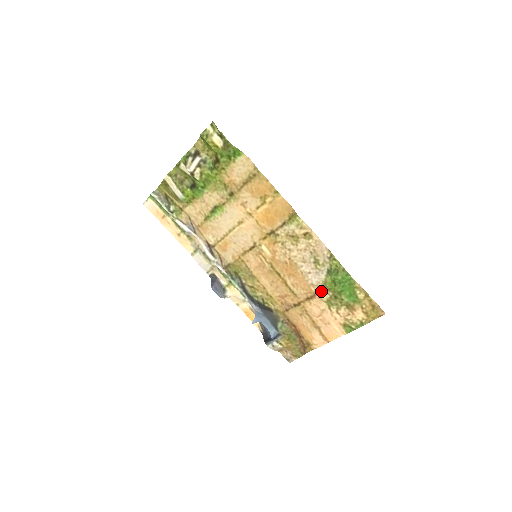
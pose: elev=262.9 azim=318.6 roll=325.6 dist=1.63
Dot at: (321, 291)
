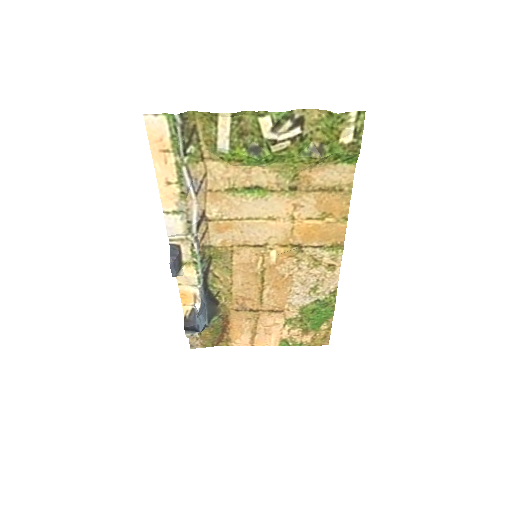
Dot at: (293, 311)
